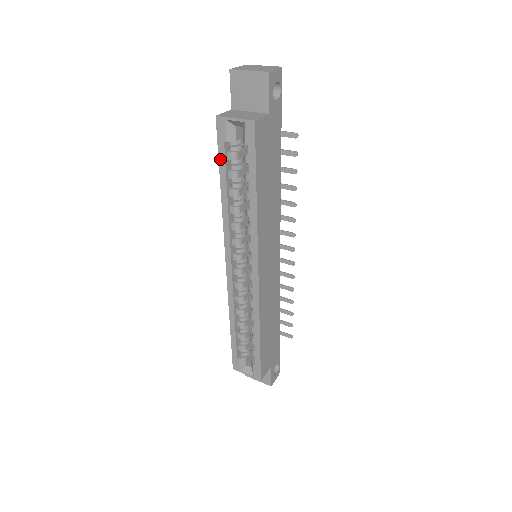
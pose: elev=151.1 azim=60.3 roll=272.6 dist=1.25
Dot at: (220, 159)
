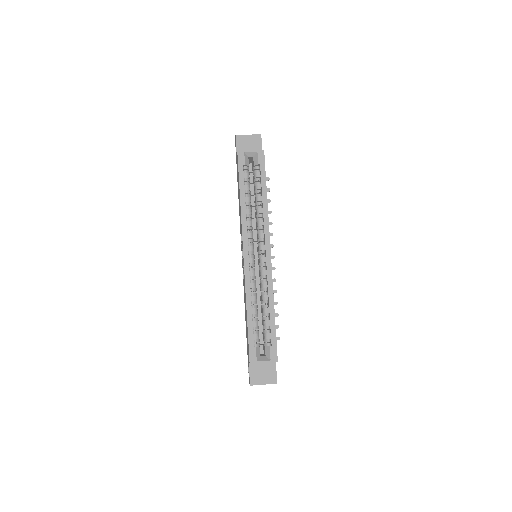
Dot at: (240, 177)
